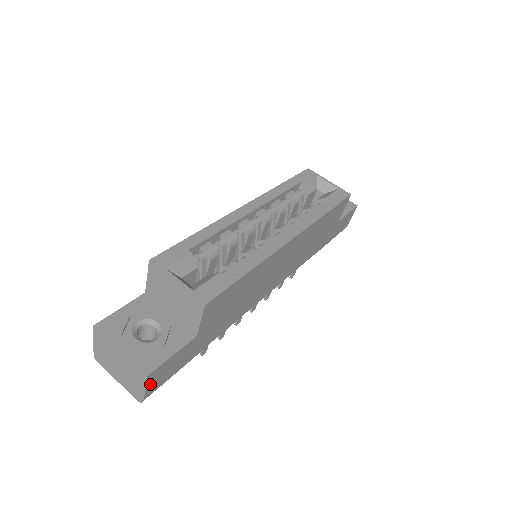
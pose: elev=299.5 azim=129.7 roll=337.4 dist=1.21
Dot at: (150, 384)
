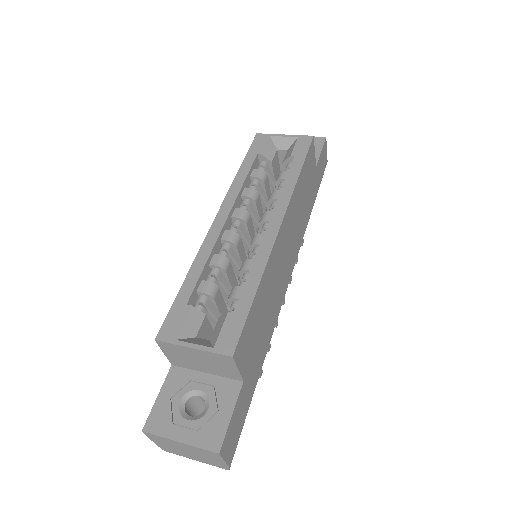
Dot at: (226, 454)
